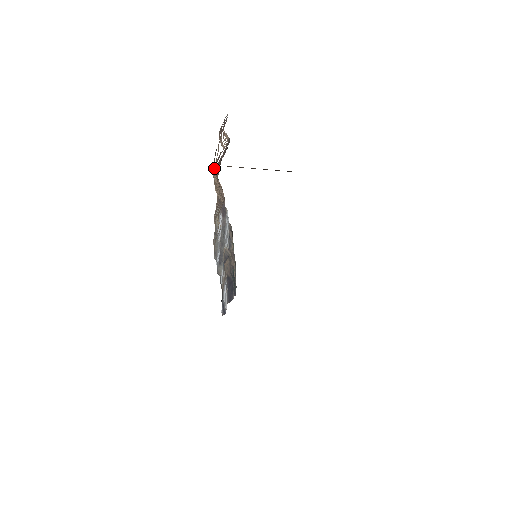
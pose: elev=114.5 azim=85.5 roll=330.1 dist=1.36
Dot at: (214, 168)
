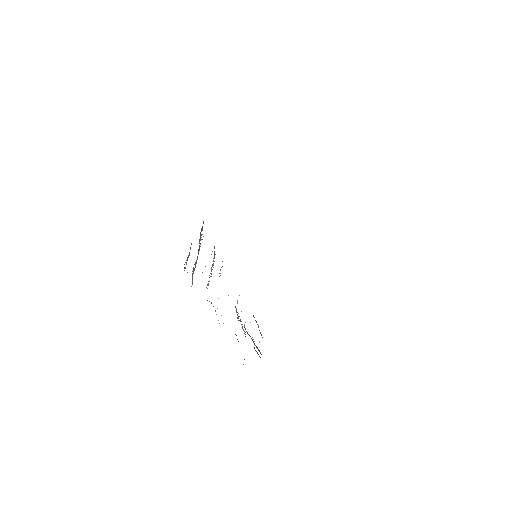
Dot at: occluded
